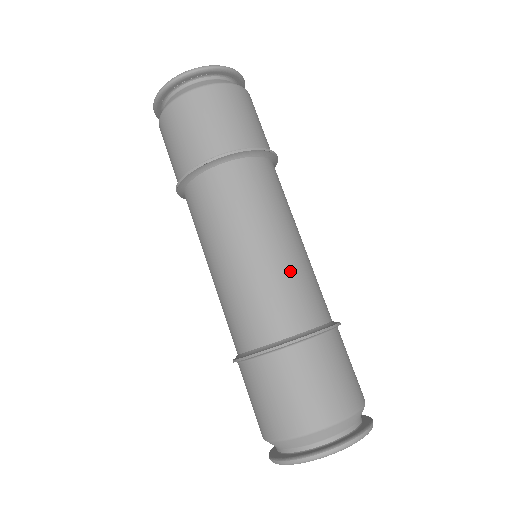
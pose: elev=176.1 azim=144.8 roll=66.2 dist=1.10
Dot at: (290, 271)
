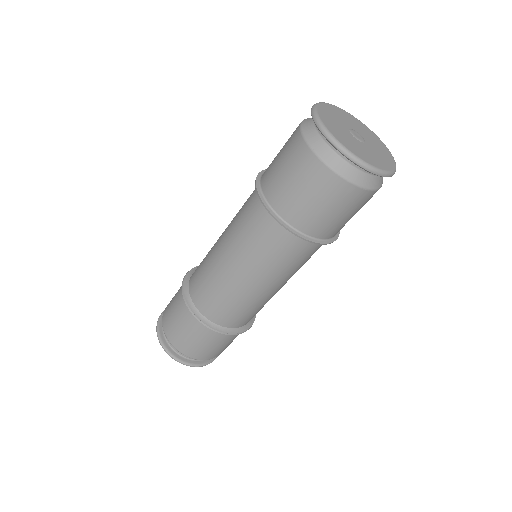
Dot at: occluded
